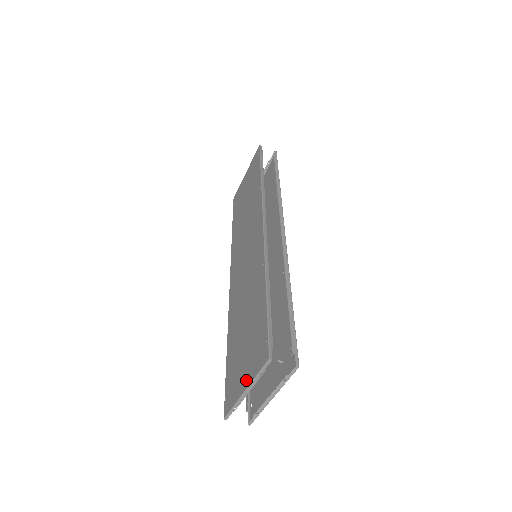
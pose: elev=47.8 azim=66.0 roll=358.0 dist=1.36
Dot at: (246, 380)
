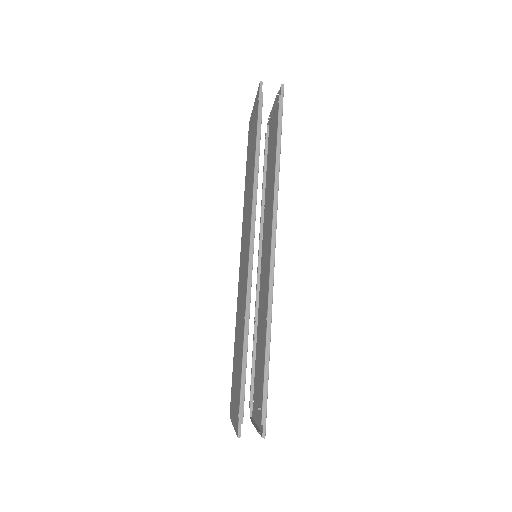
Dot at: (233, 419)
